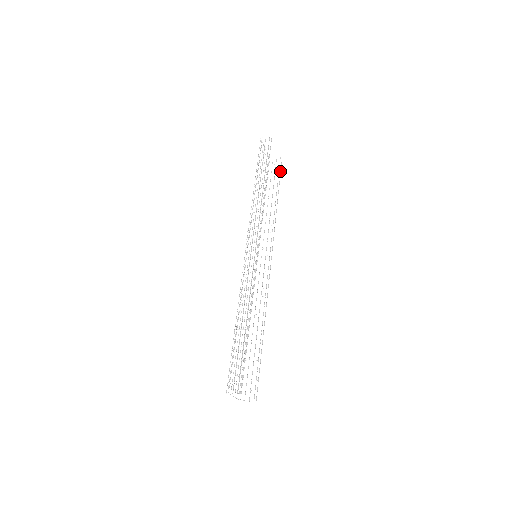
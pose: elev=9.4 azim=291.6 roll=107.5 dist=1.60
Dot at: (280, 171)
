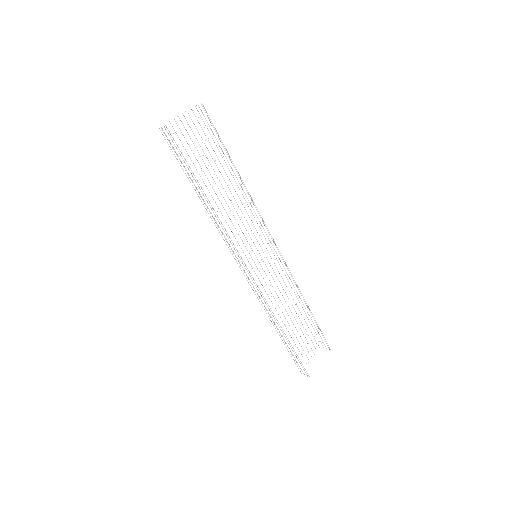
Dot at: occluded
